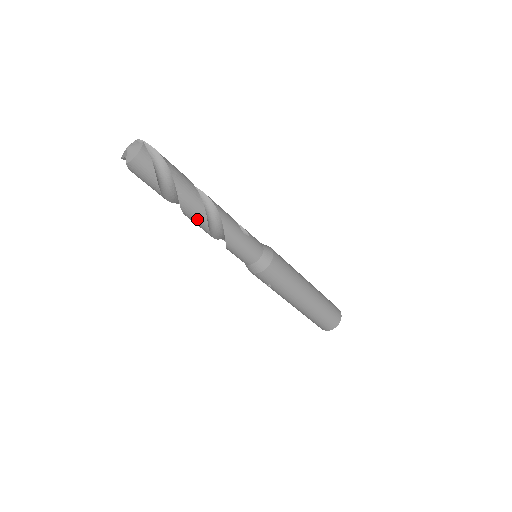
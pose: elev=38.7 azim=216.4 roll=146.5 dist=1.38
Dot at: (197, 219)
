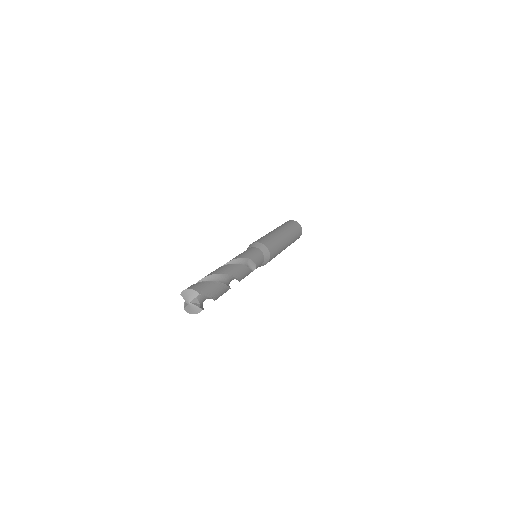
Dot at: occluded
